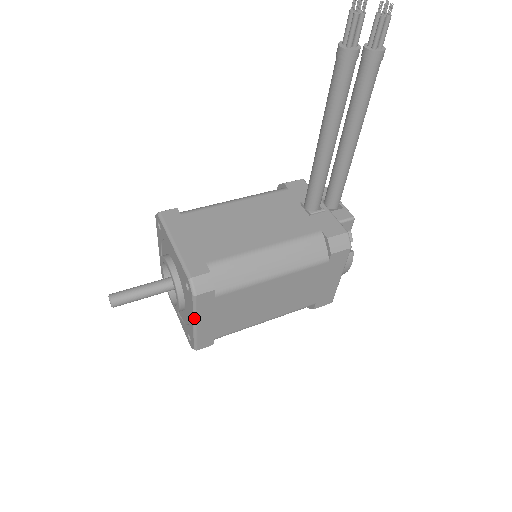
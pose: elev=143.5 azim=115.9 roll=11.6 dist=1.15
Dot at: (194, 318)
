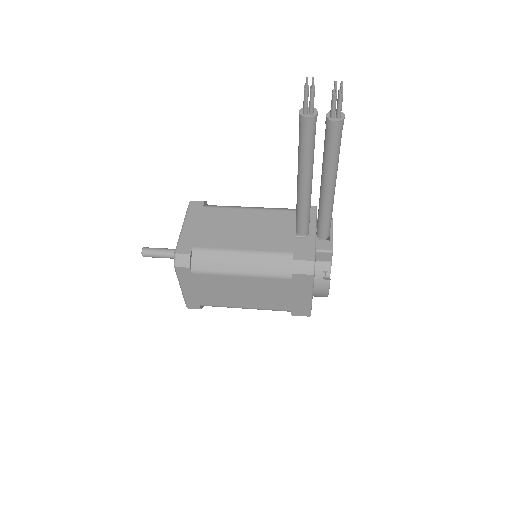
Dot at: (179, 283)
